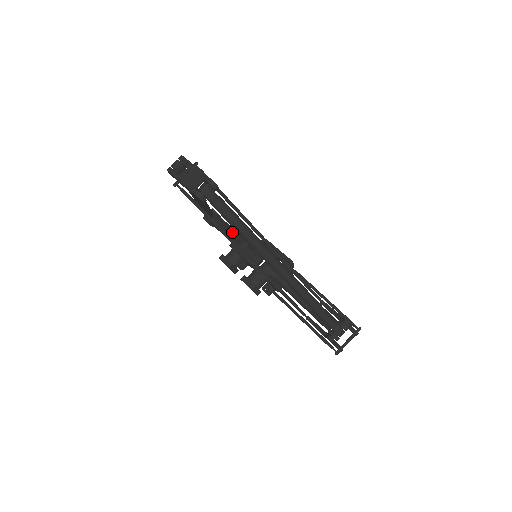
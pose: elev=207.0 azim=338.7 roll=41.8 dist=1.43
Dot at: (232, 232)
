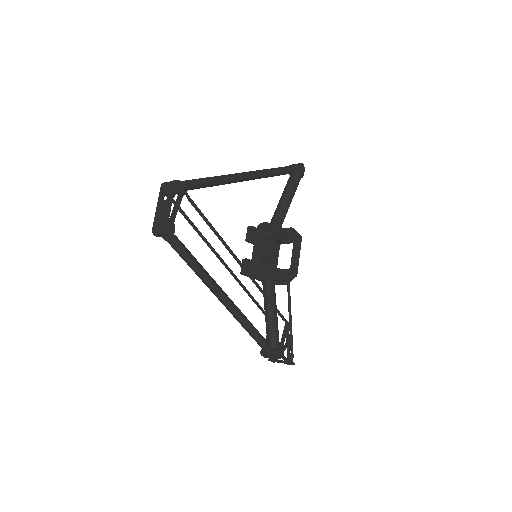
Dot at: (278, 210)
